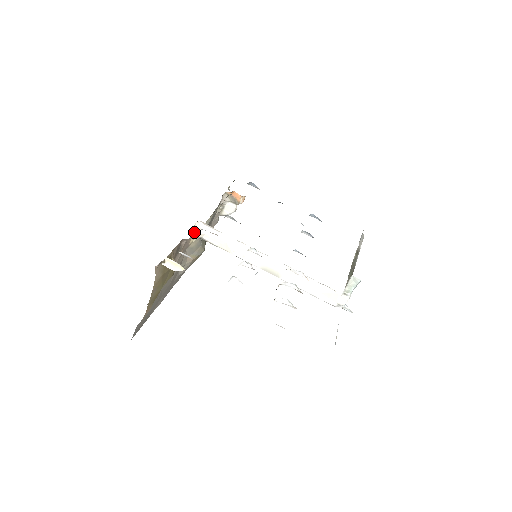
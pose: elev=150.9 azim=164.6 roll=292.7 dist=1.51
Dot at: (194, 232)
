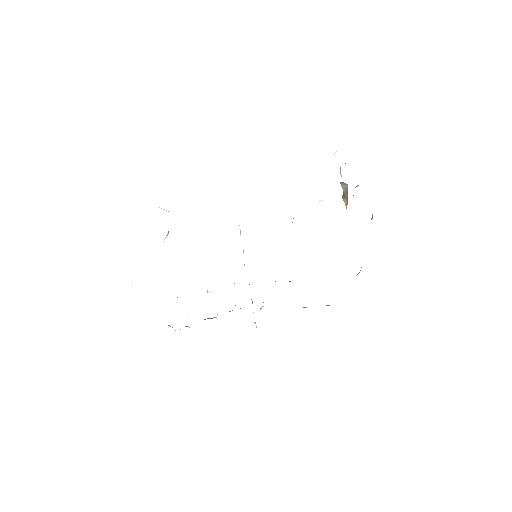
Dot at: occluded
